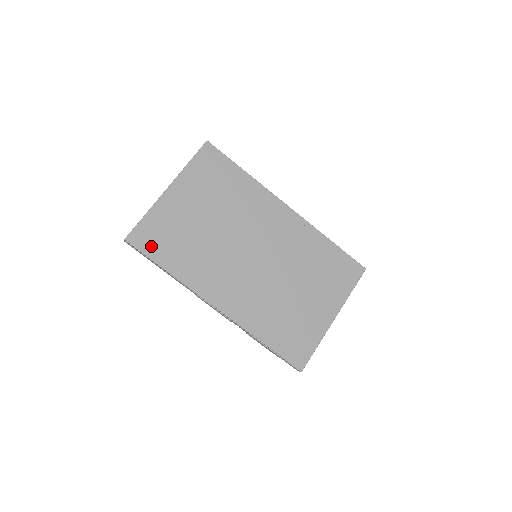
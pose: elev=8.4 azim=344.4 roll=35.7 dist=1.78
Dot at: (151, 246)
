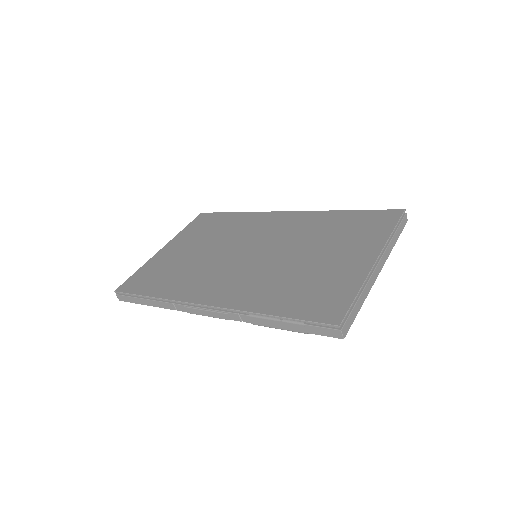
Dot at: (139, 286)
